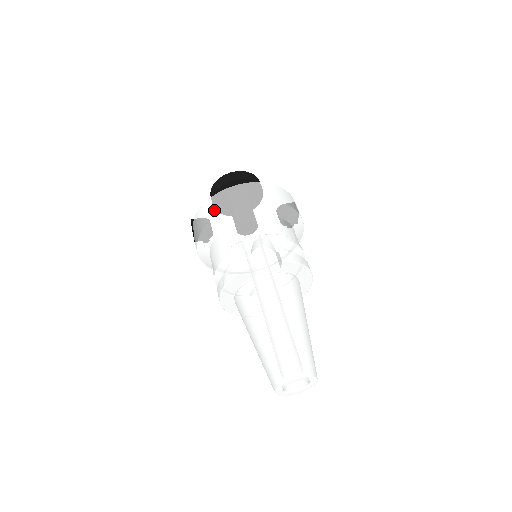
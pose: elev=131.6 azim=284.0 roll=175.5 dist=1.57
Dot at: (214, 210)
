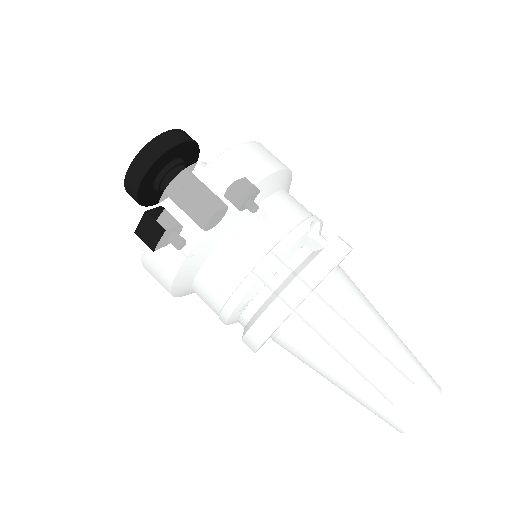
Dot at: (229, 185)
